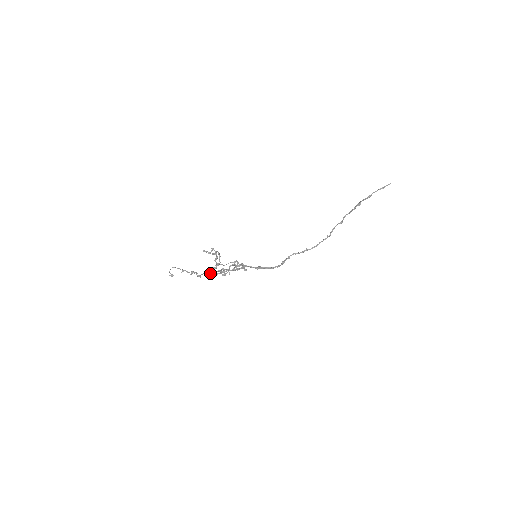
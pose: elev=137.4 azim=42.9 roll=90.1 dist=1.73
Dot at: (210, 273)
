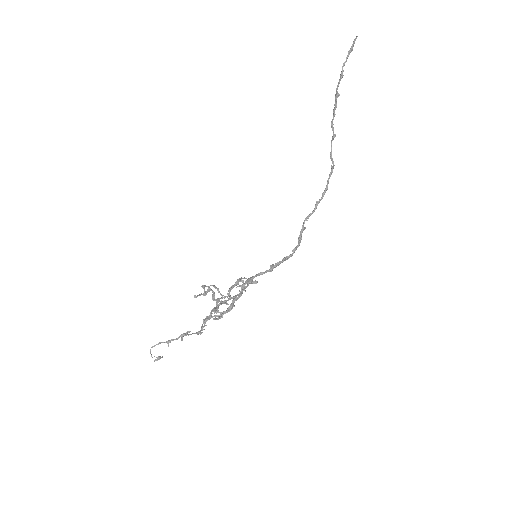
Dot at: (216, 319)
